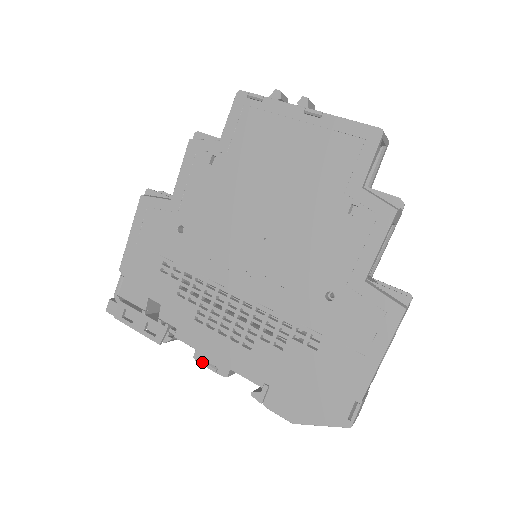
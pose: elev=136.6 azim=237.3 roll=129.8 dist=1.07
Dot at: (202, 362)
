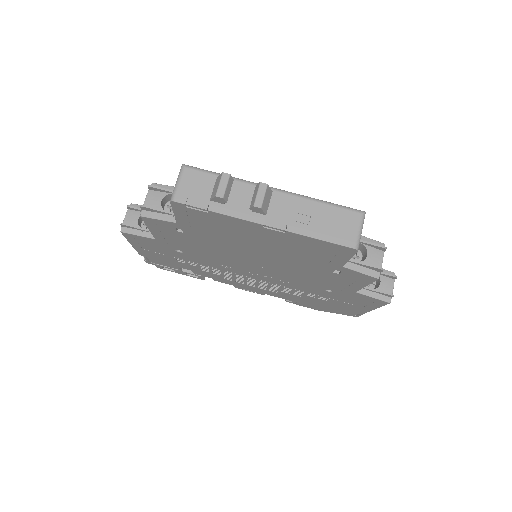
Dot at: (242, 289)
